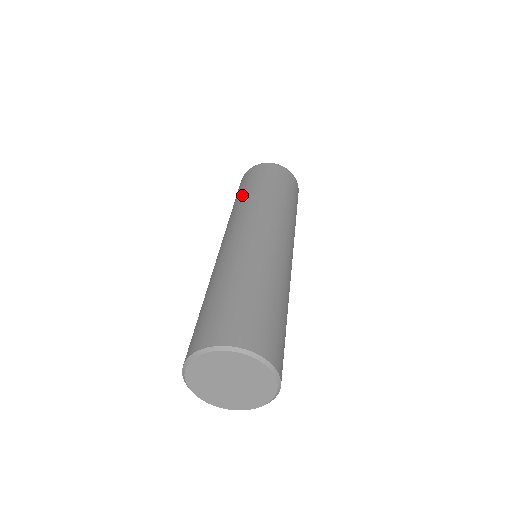
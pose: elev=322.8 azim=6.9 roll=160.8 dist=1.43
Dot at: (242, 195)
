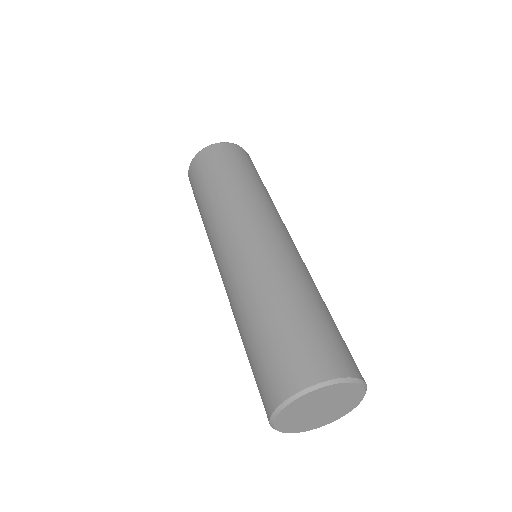
Dot at: (237, 179)
